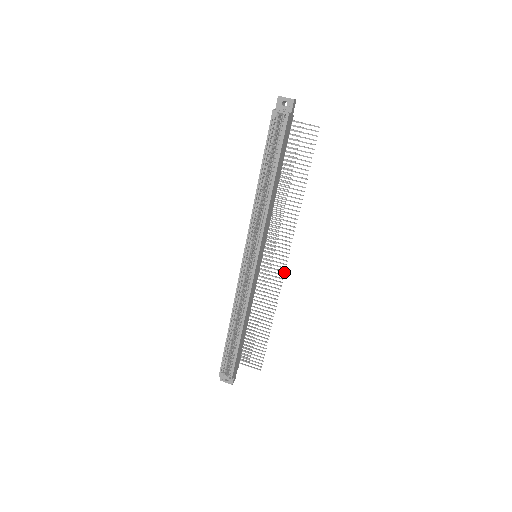
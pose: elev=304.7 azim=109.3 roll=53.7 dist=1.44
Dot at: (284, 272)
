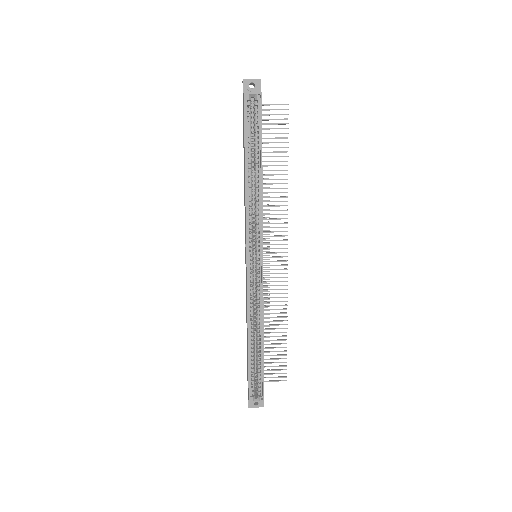
Dot at: (287, 265)
